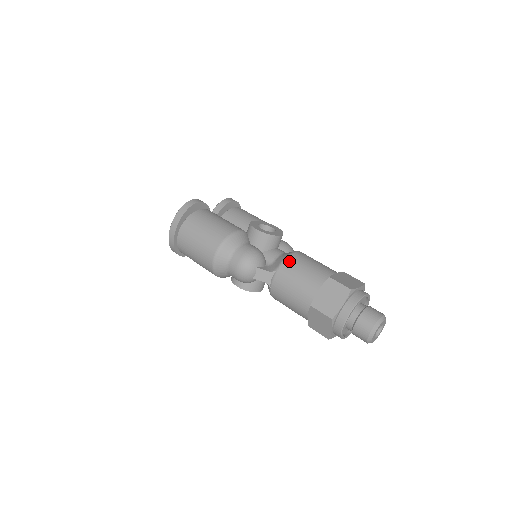
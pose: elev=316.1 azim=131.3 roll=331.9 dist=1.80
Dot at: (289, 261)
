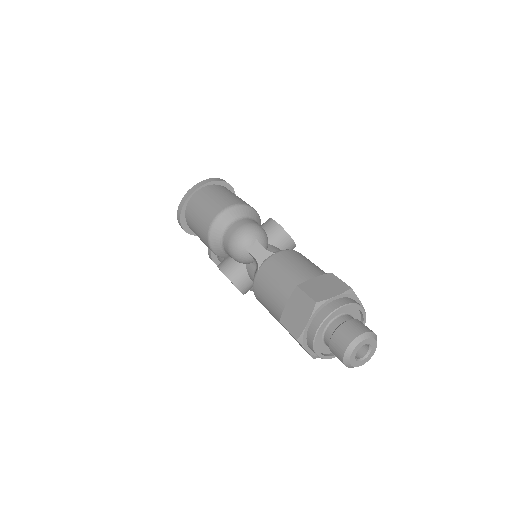
Dot at: (293, 252)
